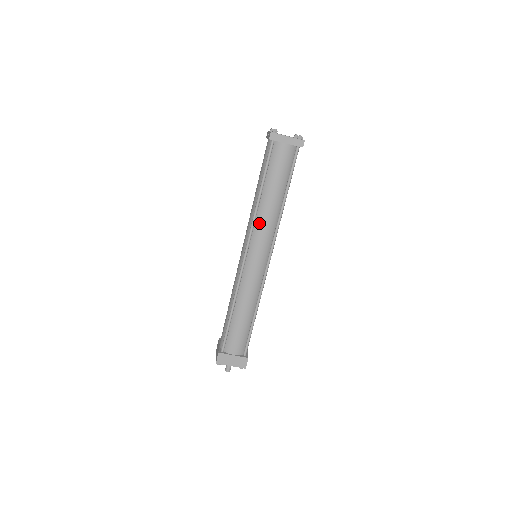
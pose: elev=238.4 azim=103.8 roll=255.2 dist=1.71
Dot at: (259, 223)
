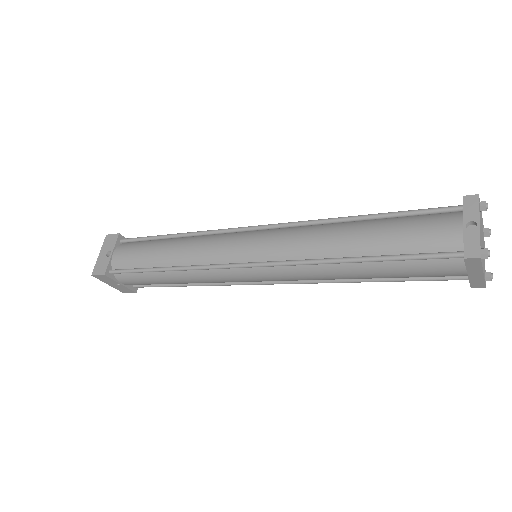
Dot at: (305, 270)
